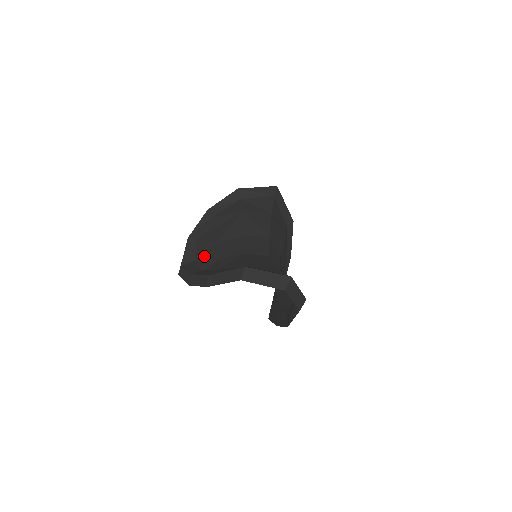
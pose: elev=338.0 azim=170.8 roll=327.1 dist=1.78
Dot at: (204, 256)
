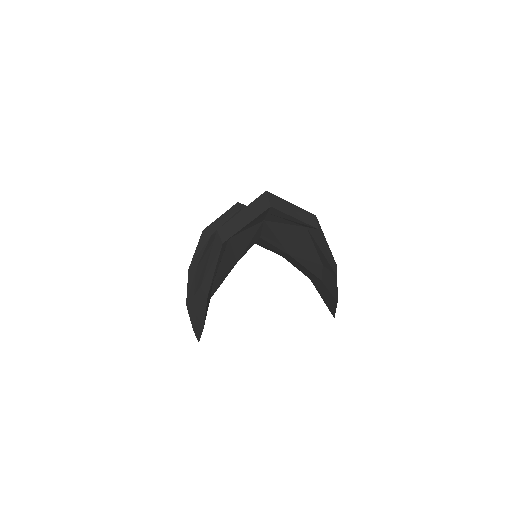
Dot at: occluded
